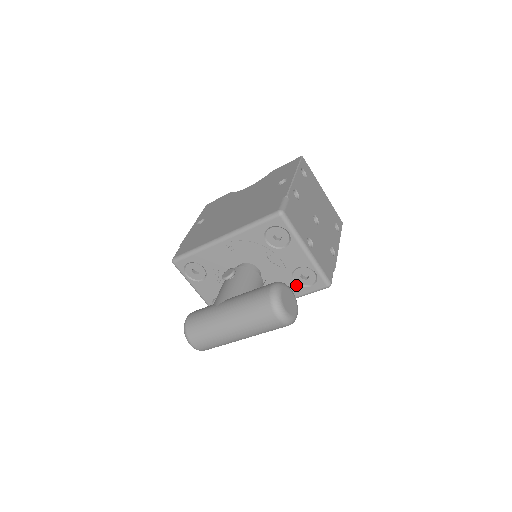
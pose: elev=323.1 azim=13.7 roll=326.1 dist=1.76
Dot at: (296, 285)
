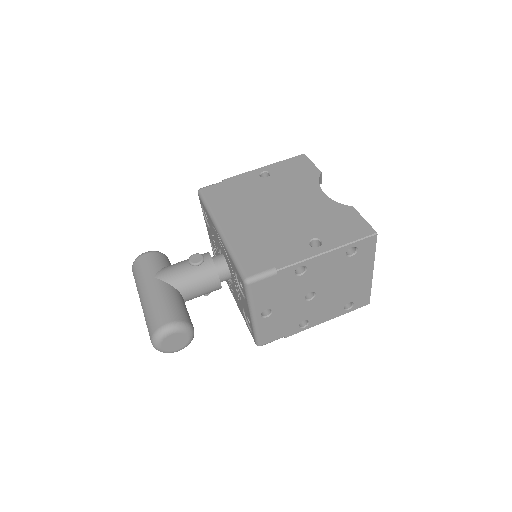
Dot at: (244, 314)
